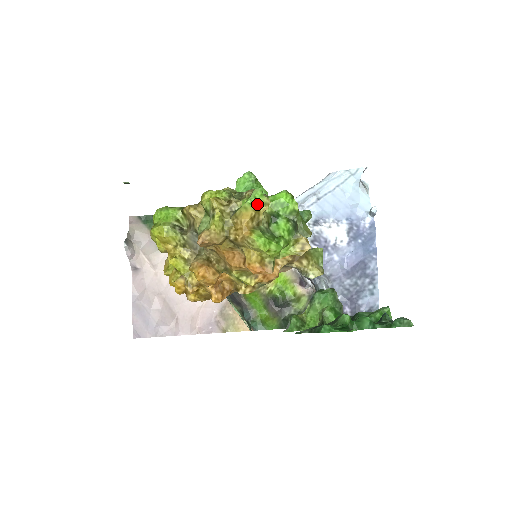
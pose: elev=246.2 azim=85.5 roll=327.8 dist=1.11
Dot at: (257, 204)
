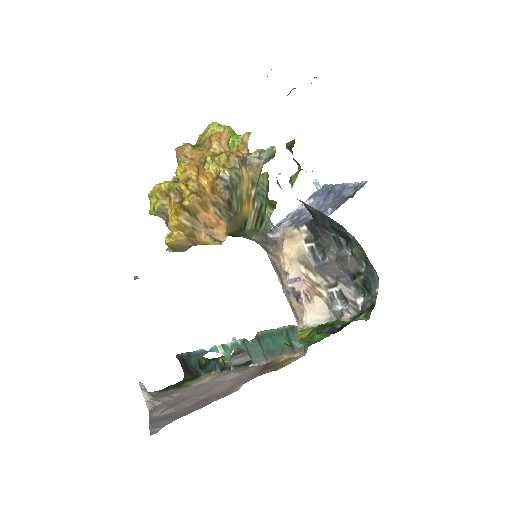
Dot at: occluded
